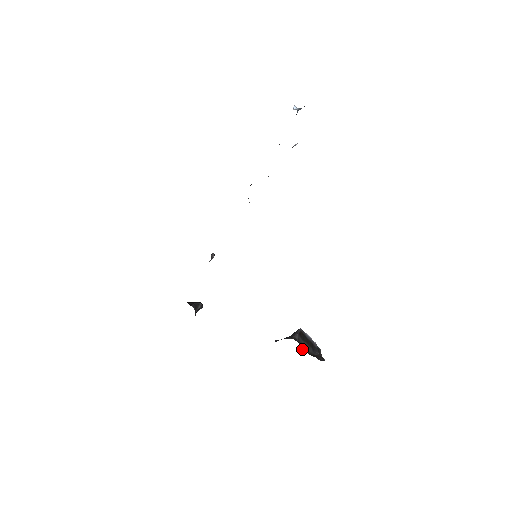
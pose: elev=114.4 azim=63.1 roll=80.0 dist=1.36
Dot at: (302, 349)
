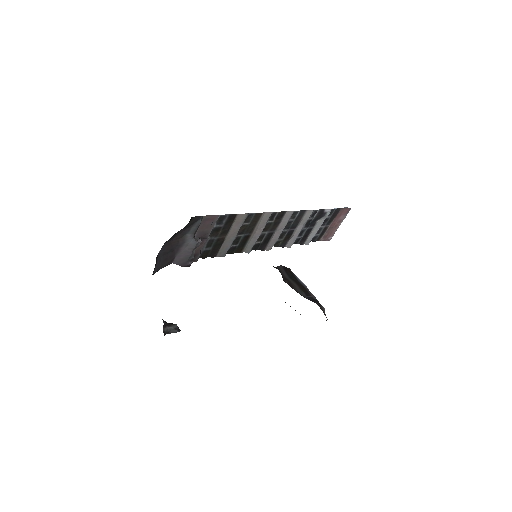
Dot at: (284, 281)
